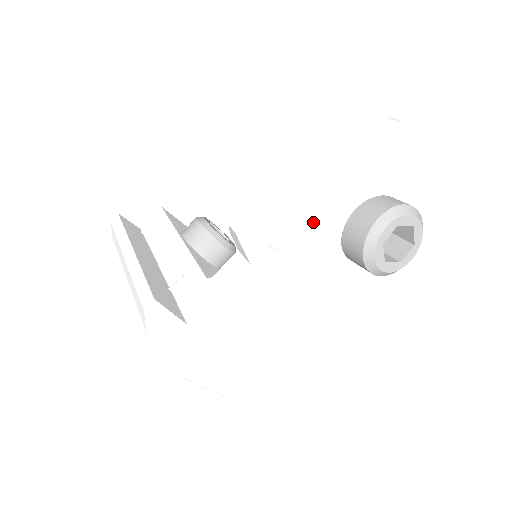
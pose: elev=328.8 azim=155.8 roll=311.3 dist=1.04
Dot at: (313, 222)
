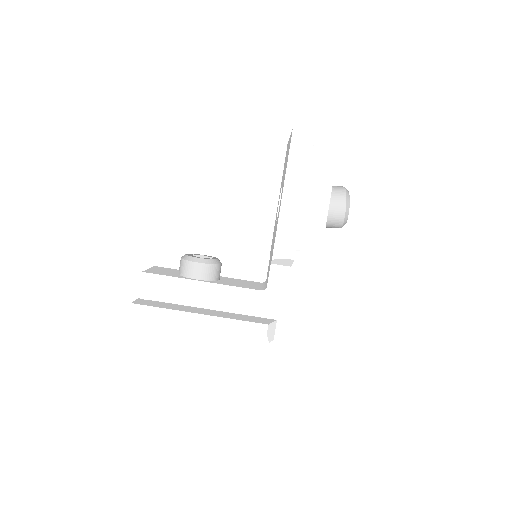
Dot at: (313, 225)
